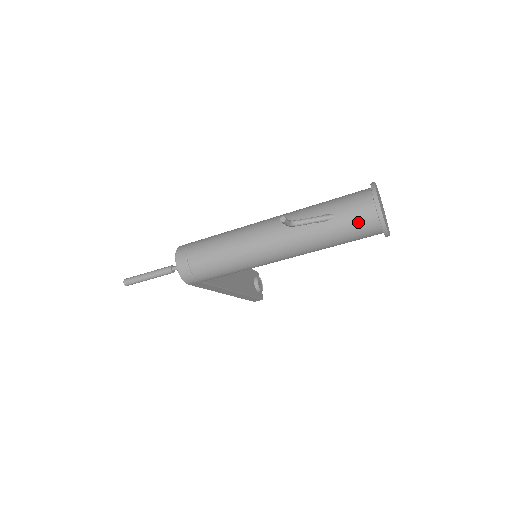
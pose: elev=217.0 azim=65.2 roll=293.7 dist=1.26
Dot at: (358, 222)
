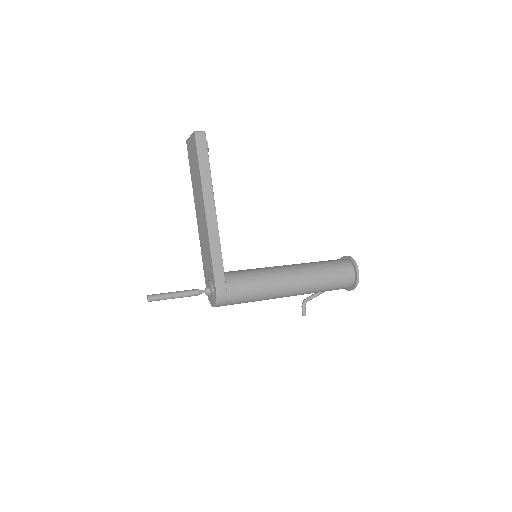
Dot at: occluded
